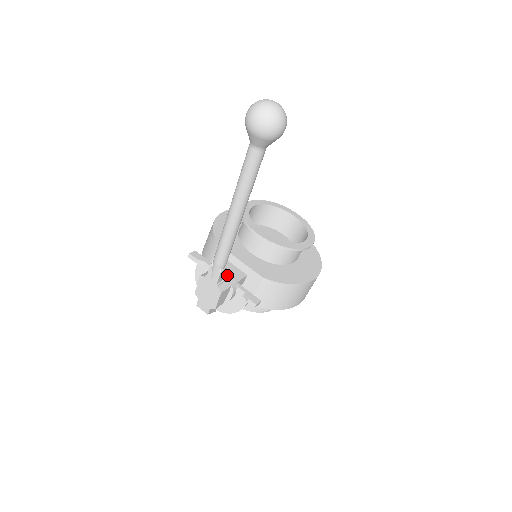
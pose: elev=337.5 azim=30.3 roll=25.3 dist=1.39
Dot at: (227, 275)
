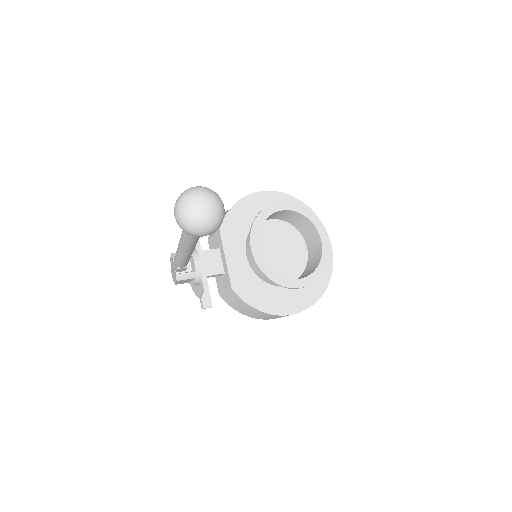
Dot at: (196, 267)
